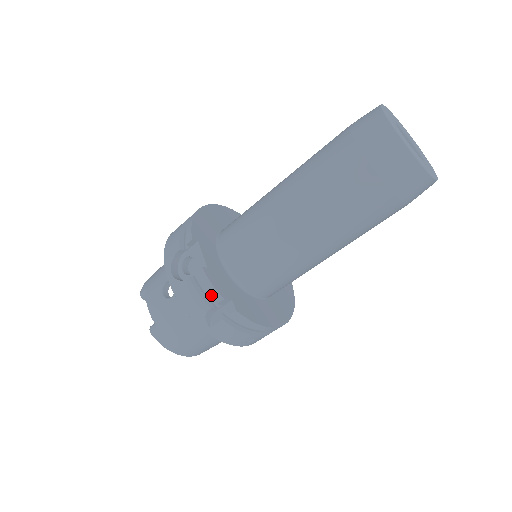
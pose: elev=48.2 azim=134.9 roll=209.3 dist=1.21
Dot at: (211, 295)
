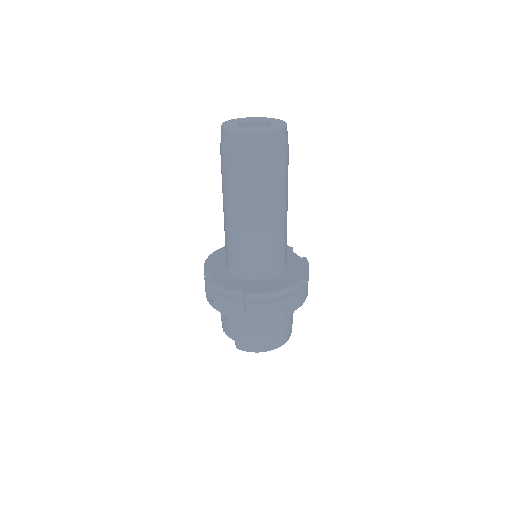
Dot at: occluded
